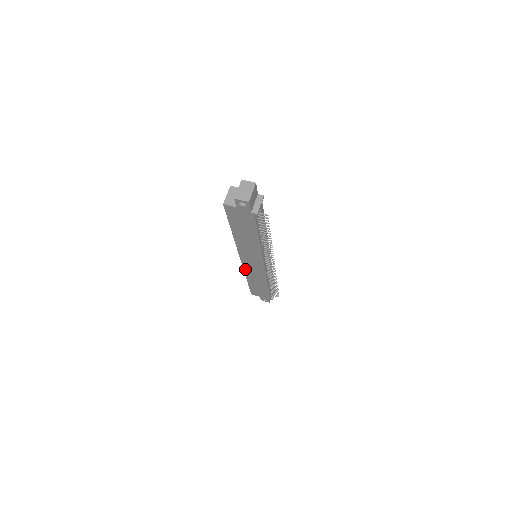
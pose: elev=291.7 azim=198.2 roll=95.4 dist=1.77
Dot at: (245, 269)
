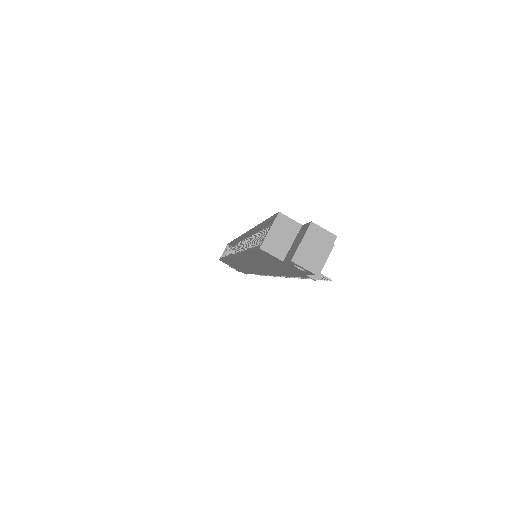
Dot at: (230, 258)
